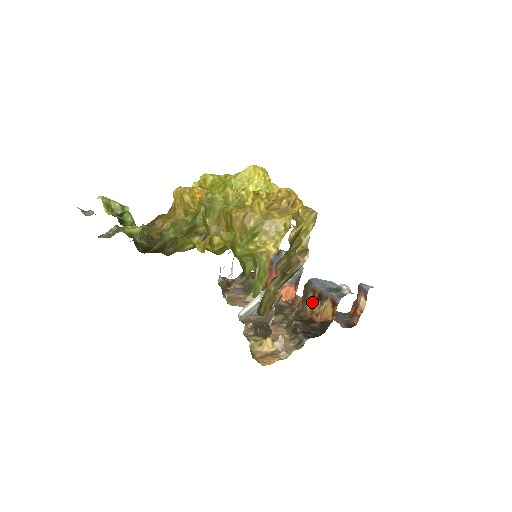
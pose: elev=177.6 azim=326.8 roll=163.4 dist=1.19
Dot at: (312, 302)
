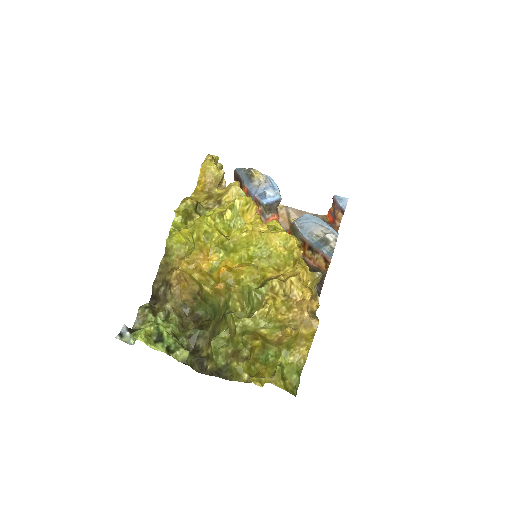
Dot at: (303, 248)
